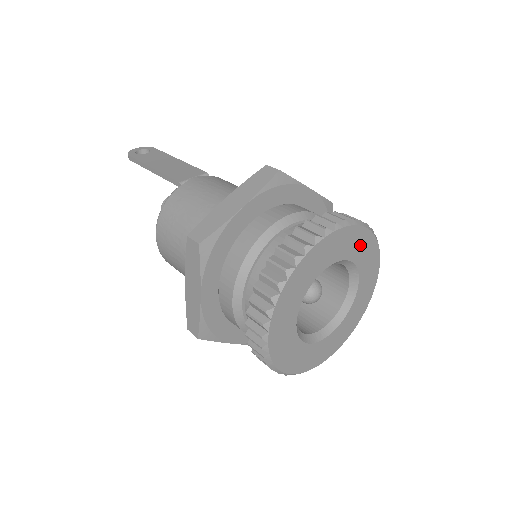
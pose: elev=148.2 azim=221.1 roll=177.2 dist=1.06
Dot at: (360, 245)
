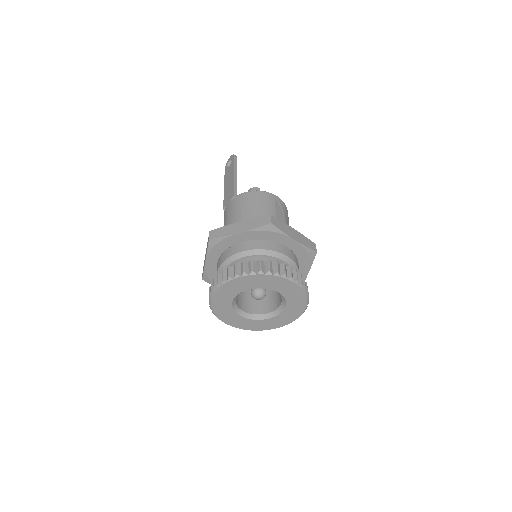
Dot at: (248, 282)
